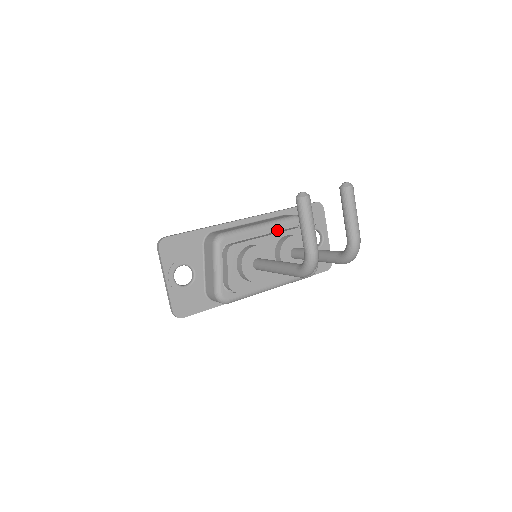
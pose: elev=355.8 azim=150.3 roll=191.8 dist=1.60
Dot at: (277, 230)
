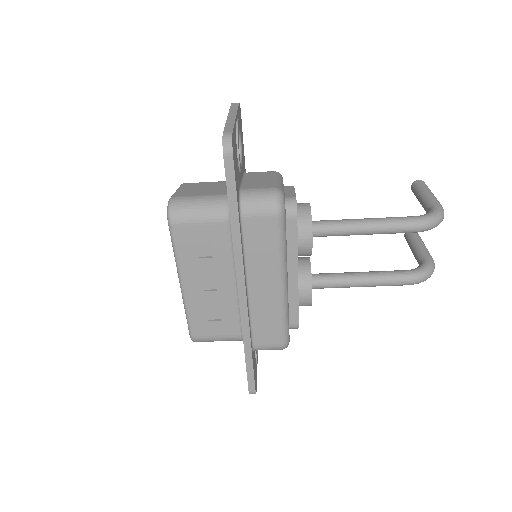
Dot at: occluded
